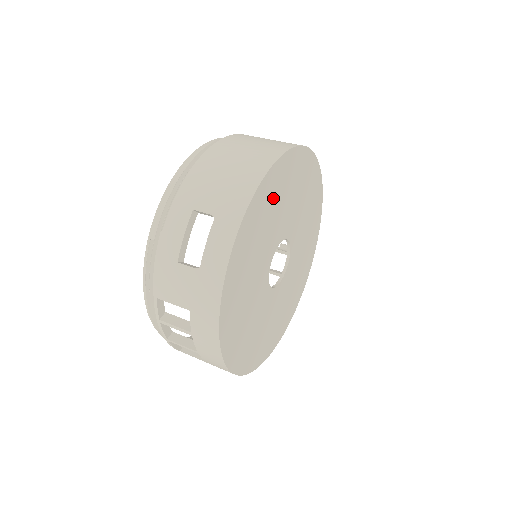
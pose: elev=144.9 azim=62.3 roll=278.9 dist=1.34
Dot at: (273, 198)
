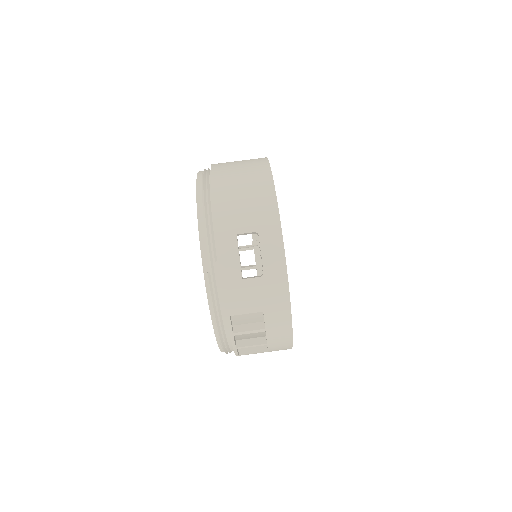
Dot at: occluded
